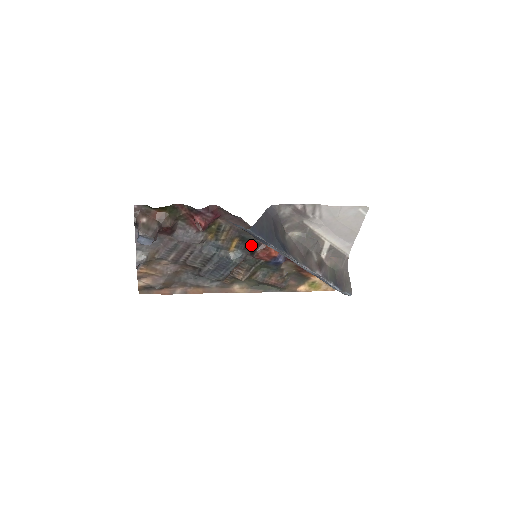
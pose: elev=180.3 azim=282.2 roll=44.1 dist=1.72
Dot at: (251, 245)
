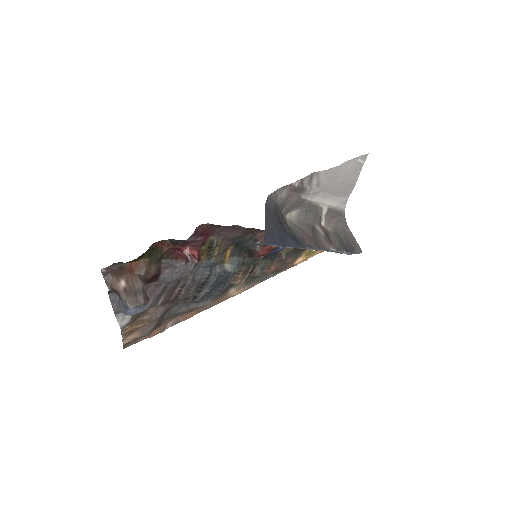
Dot at: (247, 246)
